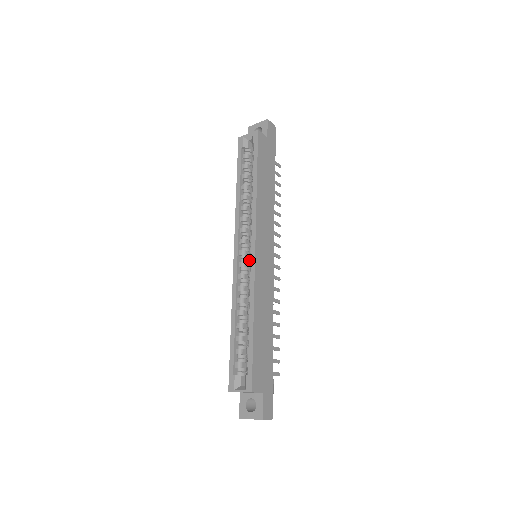
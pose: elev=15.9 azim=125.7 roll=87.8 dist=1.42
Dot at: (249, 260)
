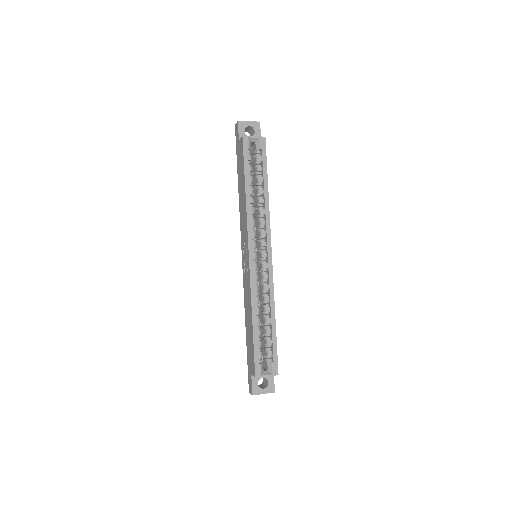
Dot at: (264, 264)
